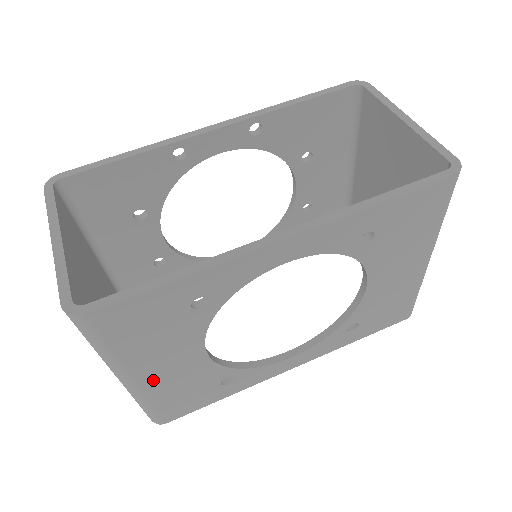
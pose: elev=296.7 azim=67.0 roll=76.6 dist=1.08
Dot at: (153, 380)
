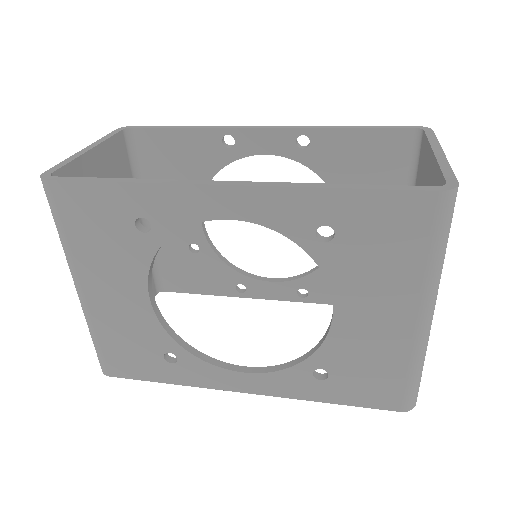
Dot at: (99, 303)
